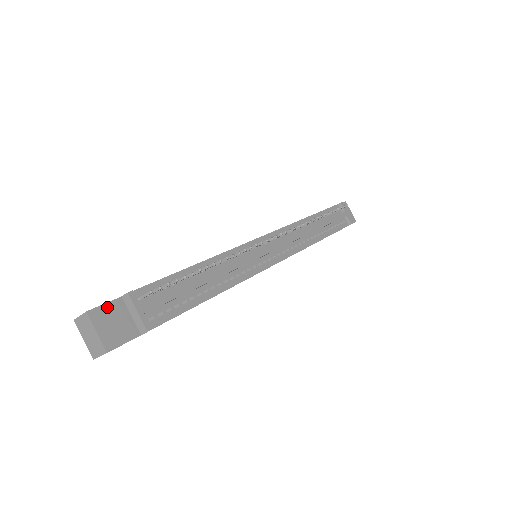
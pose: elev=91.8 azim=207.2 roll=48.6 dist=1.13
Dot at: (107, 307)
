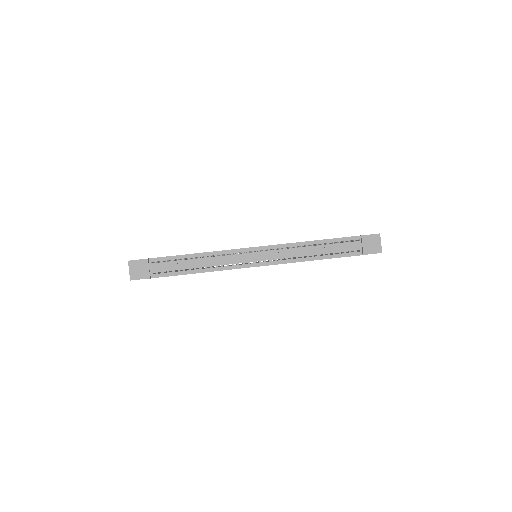
Dot at: (138, 261)
